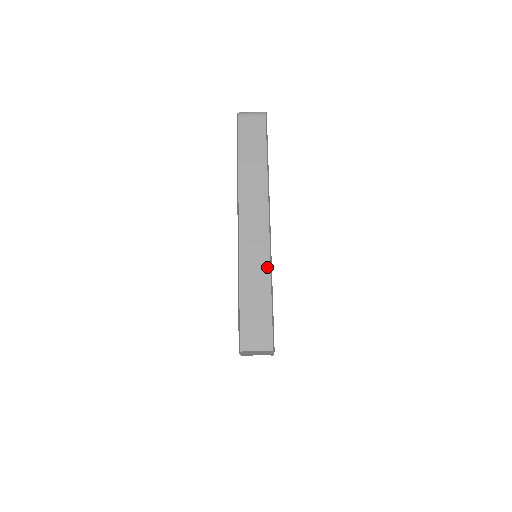
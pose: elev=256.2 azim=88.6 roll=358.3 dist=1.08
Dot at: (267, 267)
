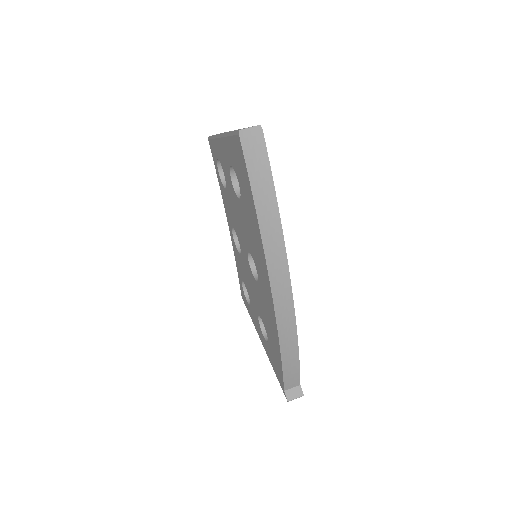
Dot at: occluded
